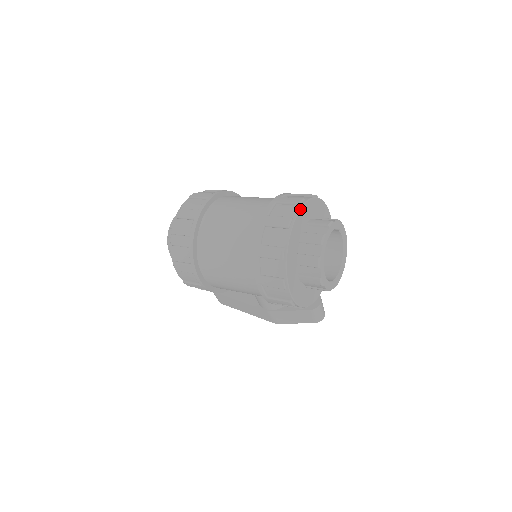
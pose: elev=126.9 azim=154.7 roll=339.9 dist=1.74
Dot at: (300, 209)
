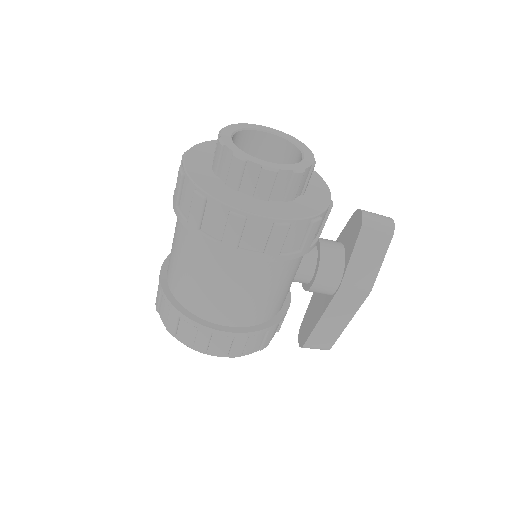
Dot at: (184, 156)
